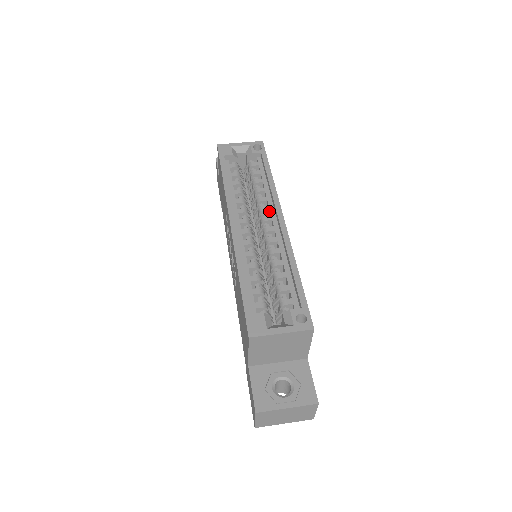
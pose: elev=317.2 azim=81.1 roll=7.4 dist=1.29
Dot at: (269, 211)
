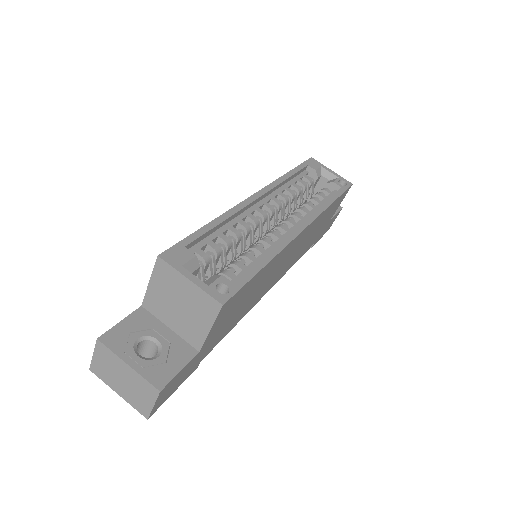
Dot at: (300, 220)
